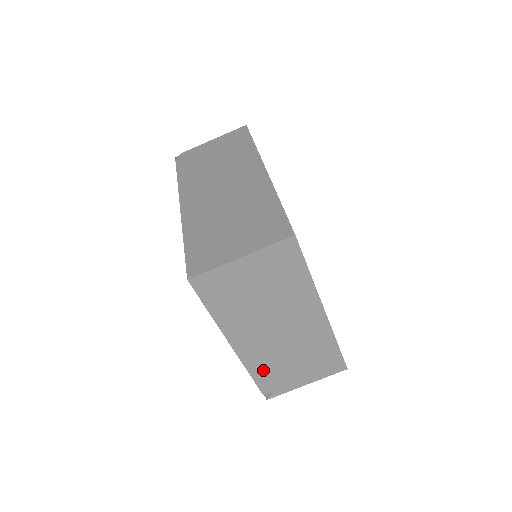
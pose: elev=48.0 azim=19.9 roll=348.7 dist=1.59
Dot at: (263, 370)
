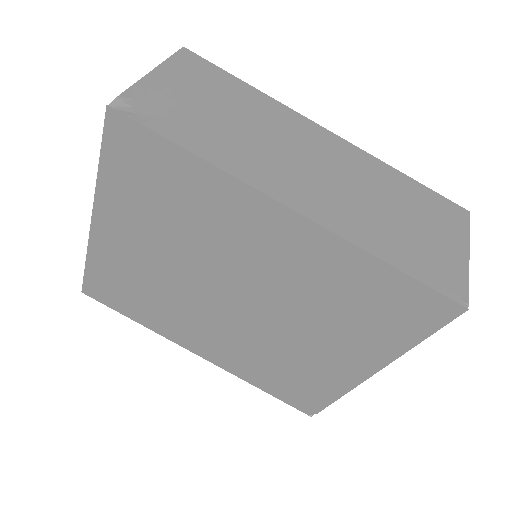
Dot at: occluded
